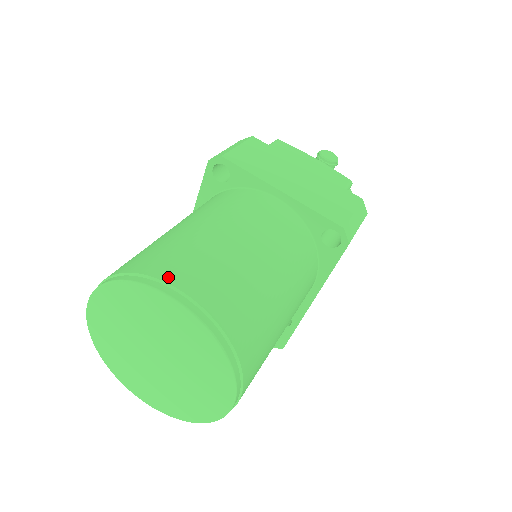
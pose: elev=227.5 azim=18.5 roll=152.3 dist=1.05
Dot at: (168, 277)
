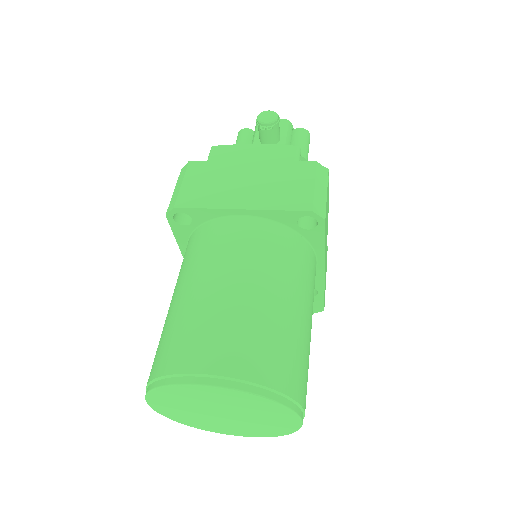
Dot at: (192, 367)
